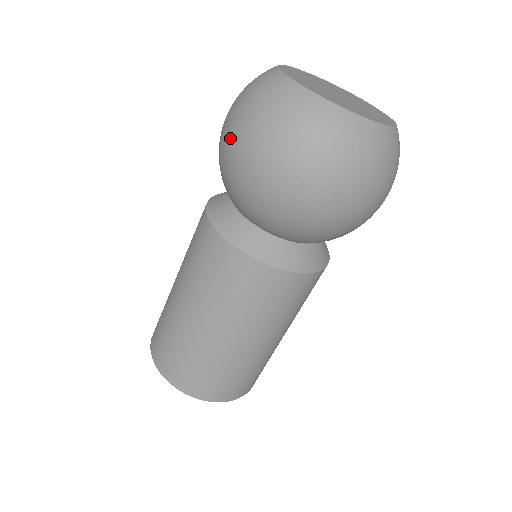
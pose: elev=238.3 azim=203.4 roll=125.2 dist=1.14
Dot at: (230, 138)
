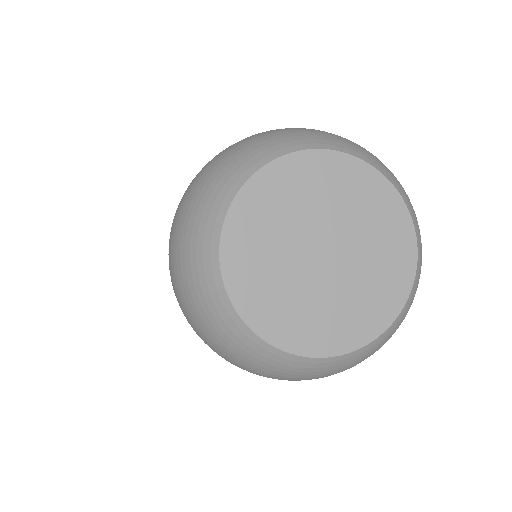
Dot at: occluded
